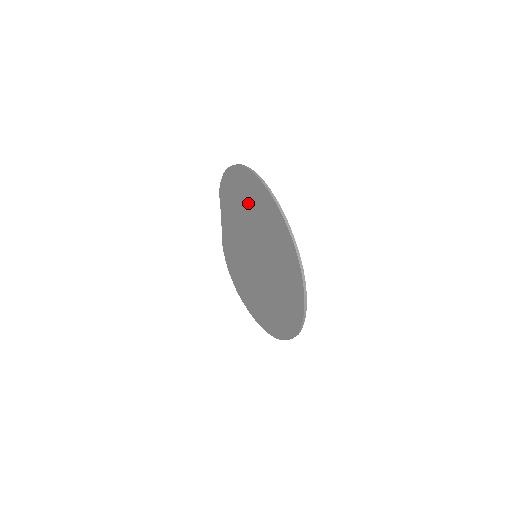
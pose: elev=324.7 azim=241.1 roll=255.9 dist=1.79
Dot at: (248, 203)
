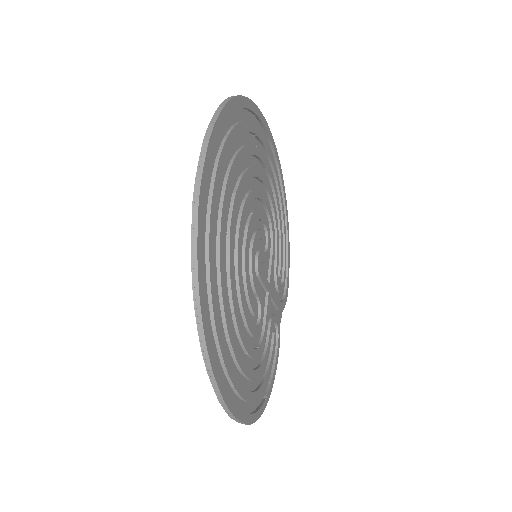
Dot at: occluded
